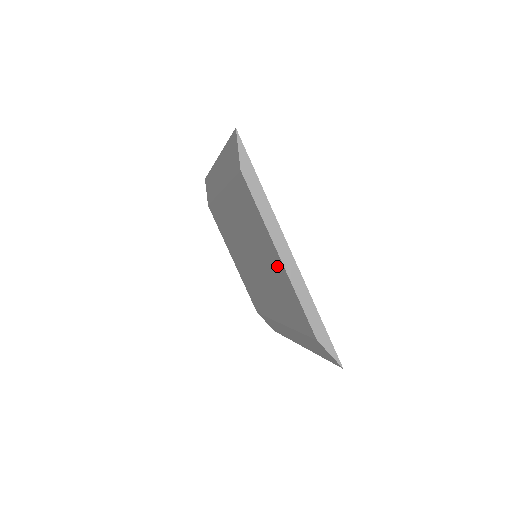
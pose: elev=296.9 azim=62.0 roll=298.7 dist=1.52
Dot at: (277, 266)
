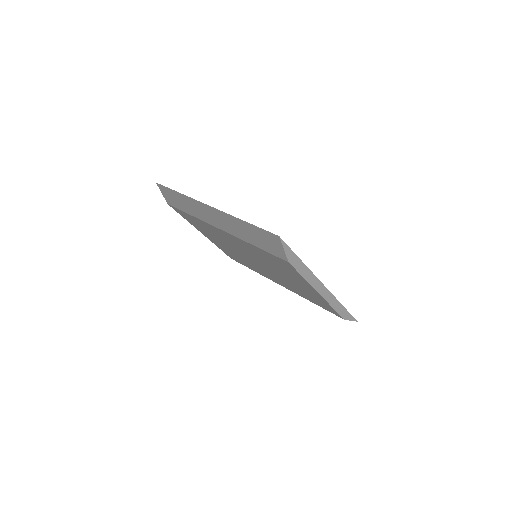
Dot at: (310, 291)
